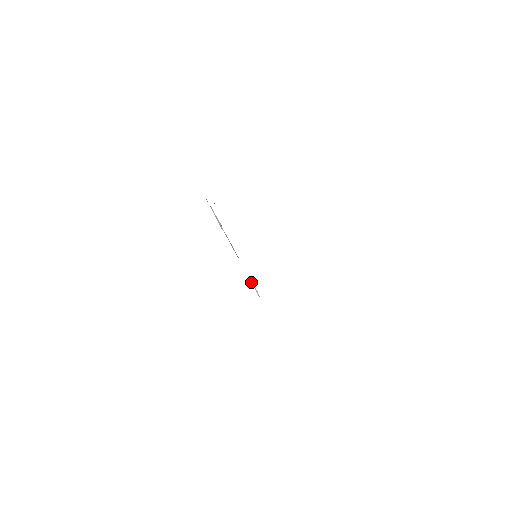
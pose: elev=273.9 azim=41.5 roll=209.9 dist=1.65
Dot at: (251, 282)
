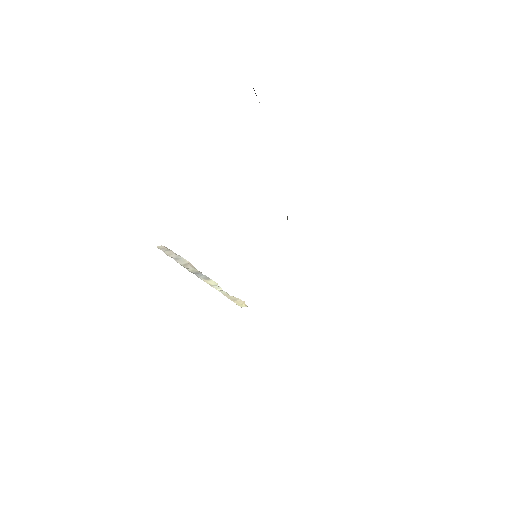
Dot at: (231, 300)
